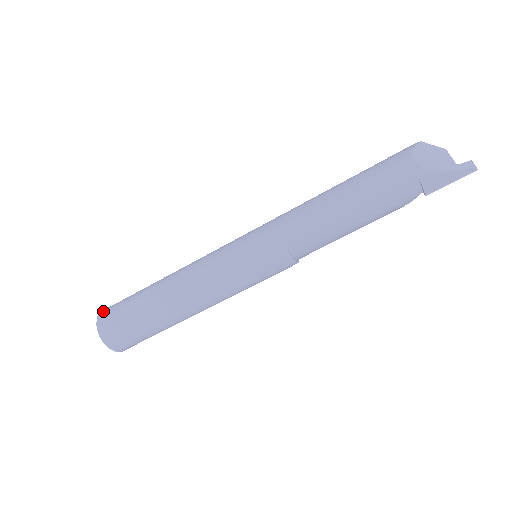
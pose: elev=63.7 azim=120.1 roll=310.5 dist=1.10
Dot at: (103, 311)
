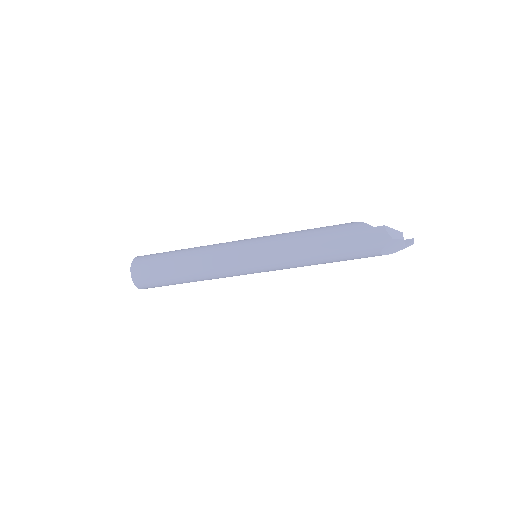
Dot at: (136, 278)
